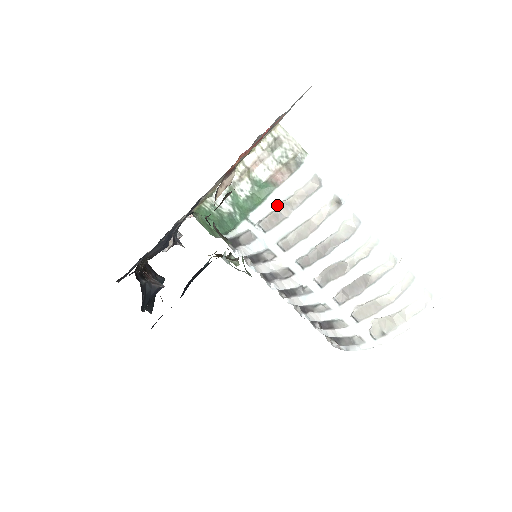
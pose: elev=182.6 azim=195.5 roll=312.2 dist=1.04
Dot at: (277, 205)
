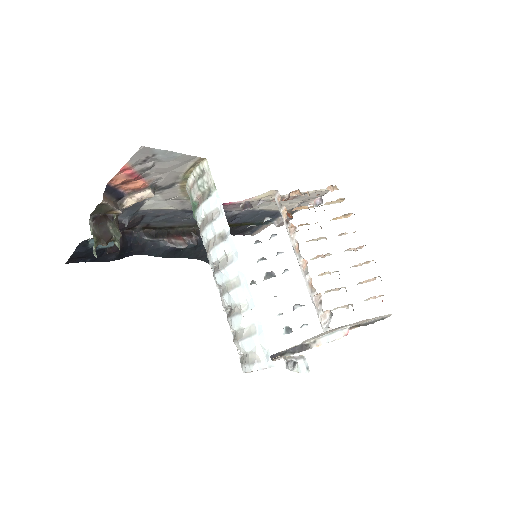
Dot at: (199, 221)
